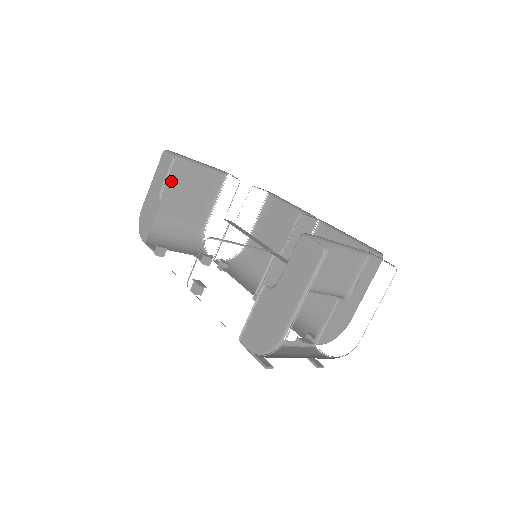
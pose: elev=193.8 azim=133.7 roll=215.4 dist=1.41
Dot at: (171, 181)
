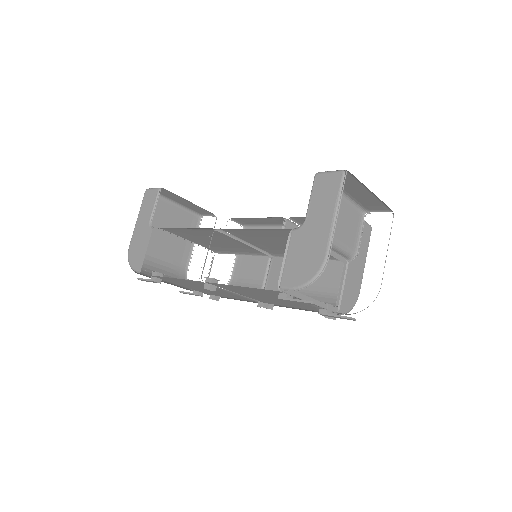
Dot at: (154, 221)
